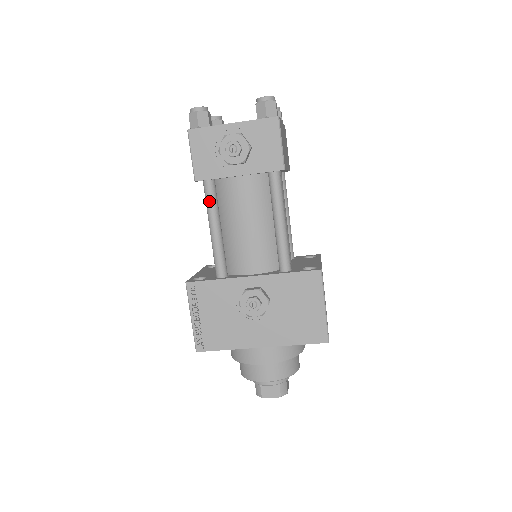
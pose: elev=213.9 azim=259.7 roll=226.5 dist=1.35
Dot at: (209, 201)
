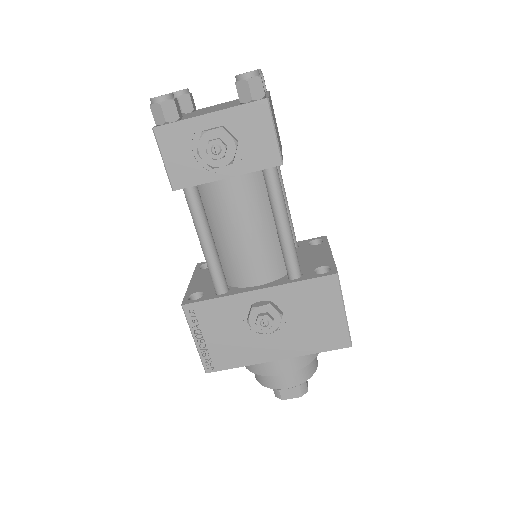
Dot at: (194, 211)
